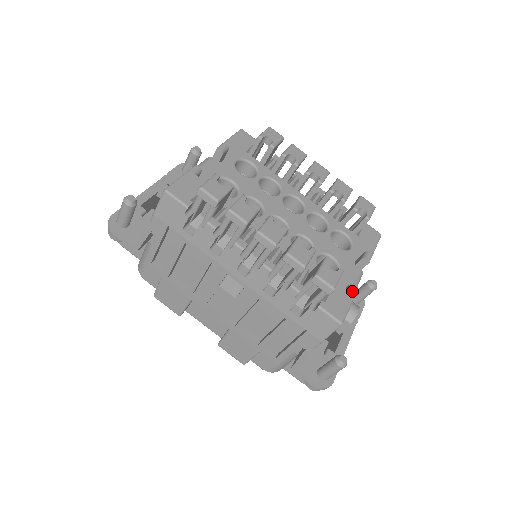
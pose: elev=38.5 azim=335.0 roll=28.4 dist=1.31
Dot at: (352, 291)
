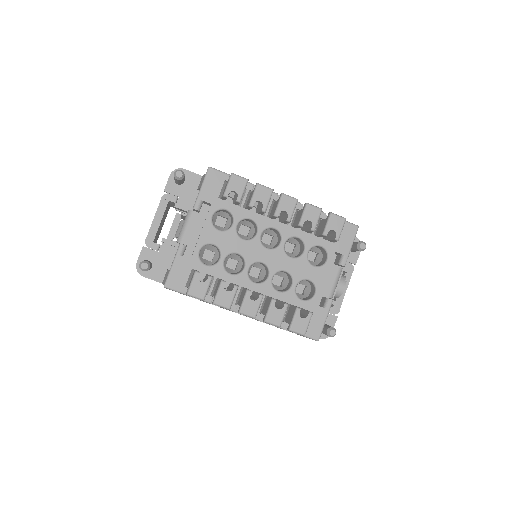
Dot at: (327, 307)
